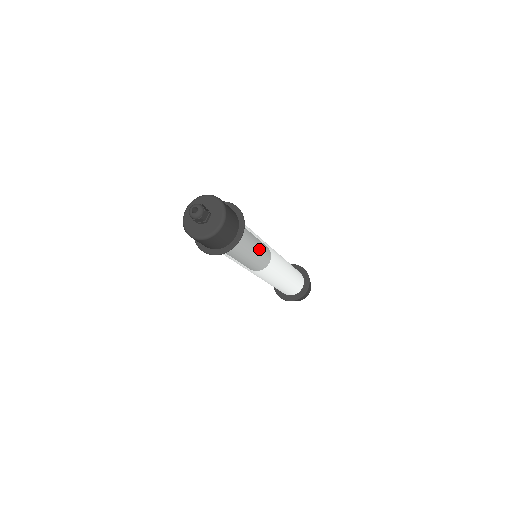
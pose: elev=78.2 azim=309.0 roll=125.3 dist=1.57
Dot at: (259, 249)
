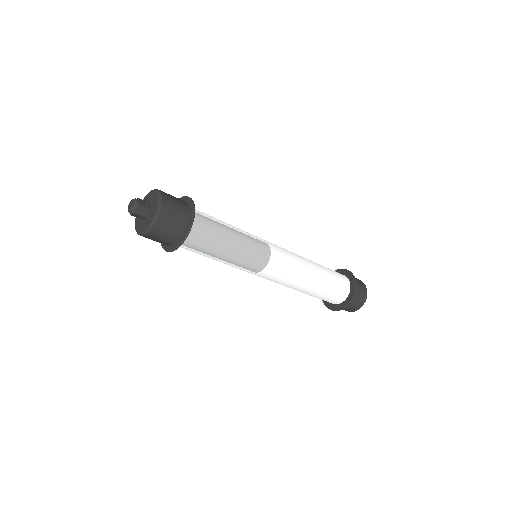
Dot at: (240, 231)
